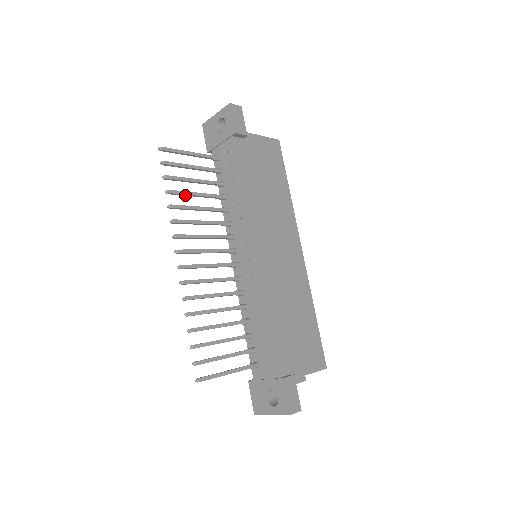
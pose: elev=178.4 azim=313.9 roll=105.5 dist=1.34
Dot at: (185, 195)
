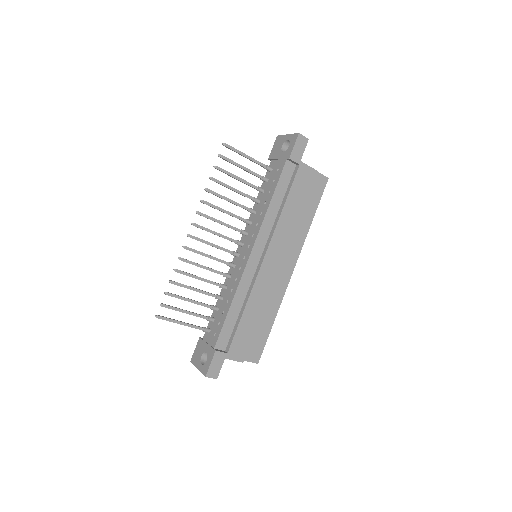
Dot at: (225, 186)
